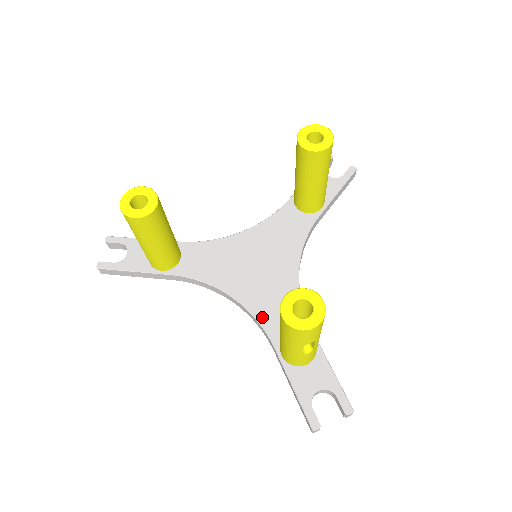
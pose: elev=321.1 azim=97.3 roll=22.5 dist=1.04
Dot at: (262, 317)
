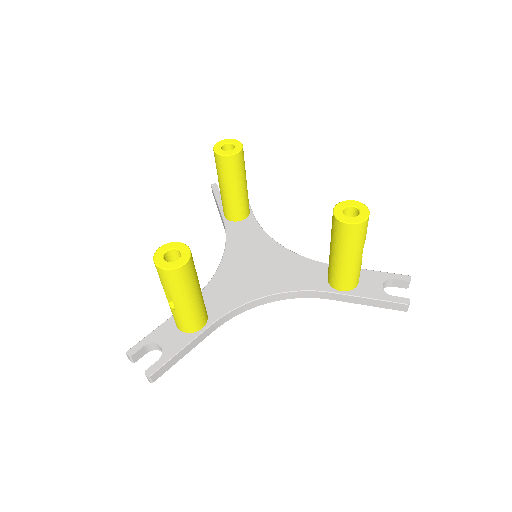
Dot at: (302, 286)
